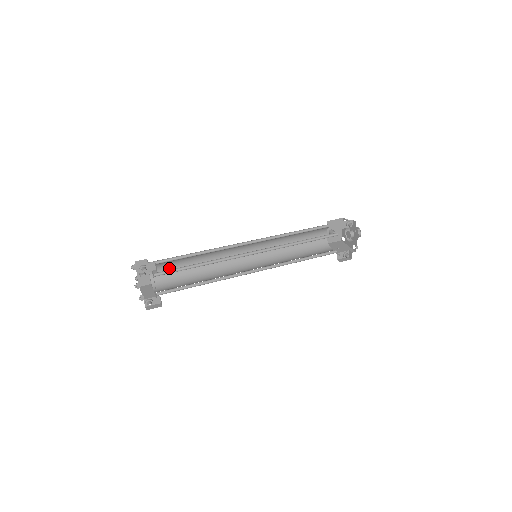
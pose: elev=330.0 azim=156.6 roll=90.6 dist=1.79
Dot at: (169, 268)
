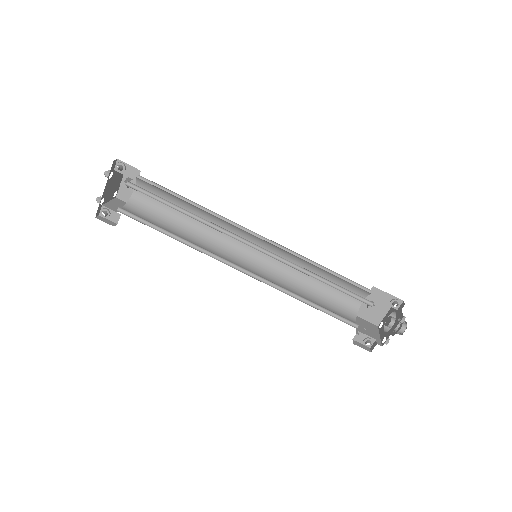
Dot at: occluded
